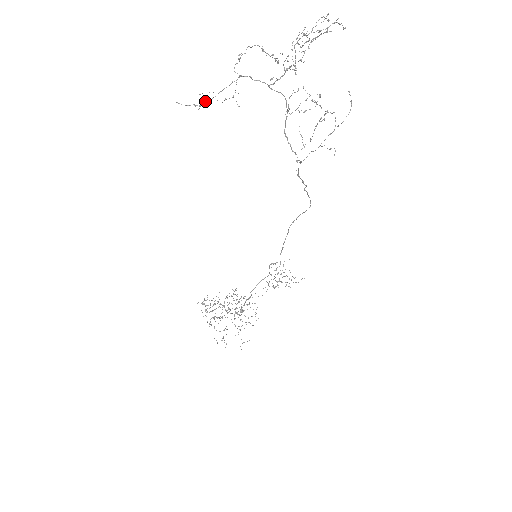
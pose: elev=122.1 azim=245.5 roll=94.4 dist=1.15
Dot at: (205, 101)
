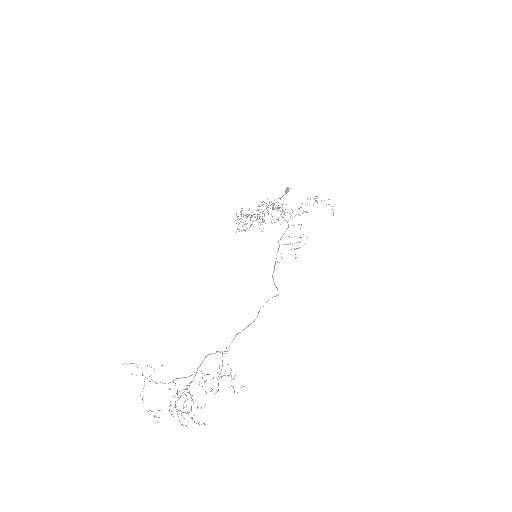
Dot at: occluded
